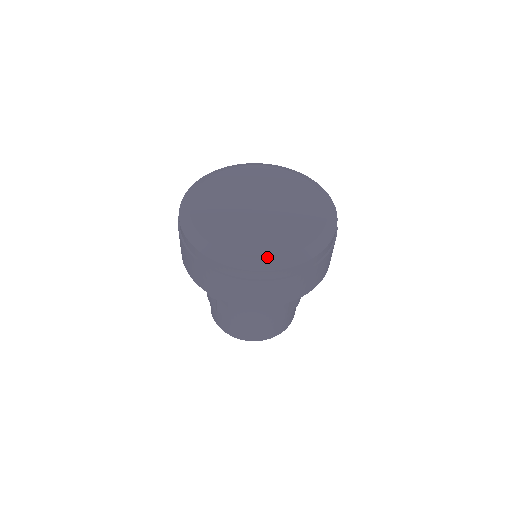
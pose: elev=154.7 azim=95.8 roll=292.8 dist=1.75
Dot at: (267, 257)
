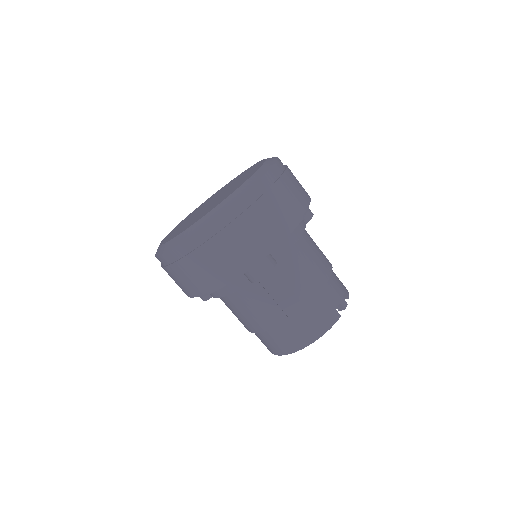
Dot at: (172, 239)
